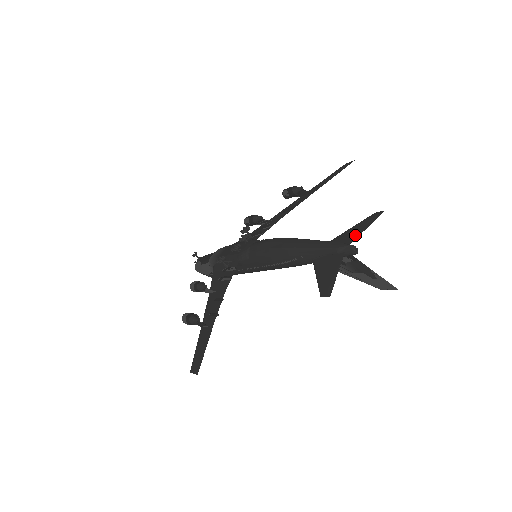
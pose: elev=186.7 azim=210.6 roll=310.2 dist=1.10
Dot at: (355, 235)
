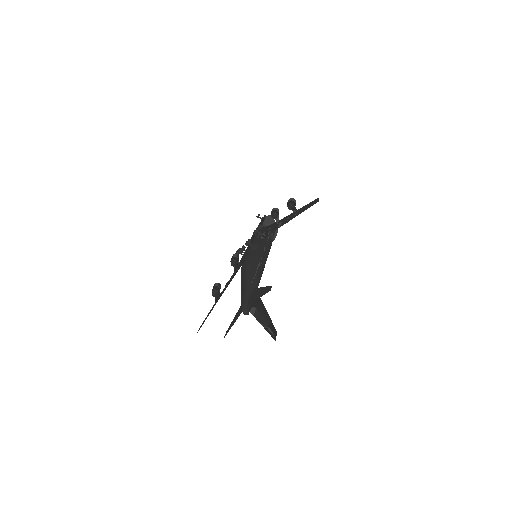
Dot at: (253, 300)
